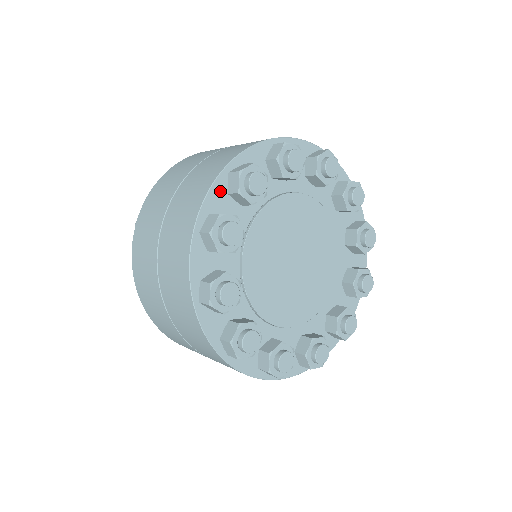
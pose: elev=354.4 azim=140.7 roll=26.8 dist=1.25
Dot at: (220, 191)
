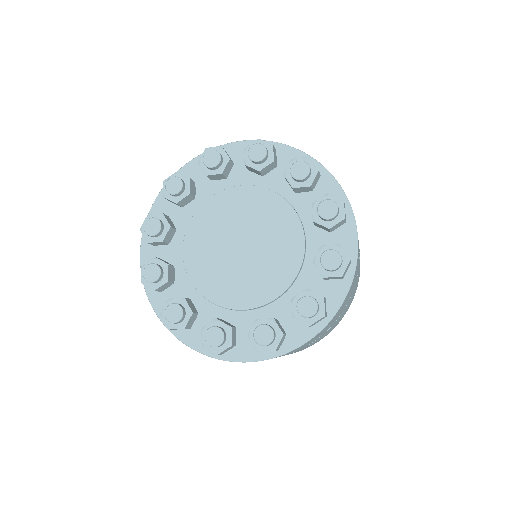
Dot at: (198, 164)
